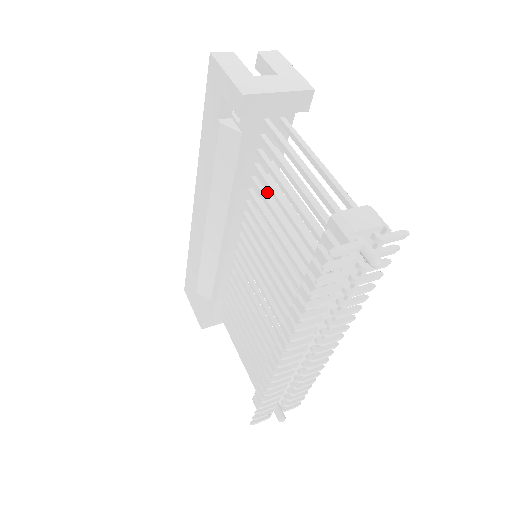
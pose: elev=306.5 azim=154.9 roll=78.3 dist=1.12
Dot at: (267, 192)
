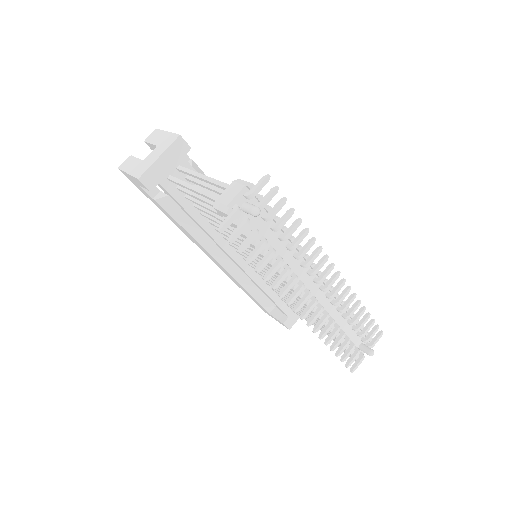
Dot at: occluded
